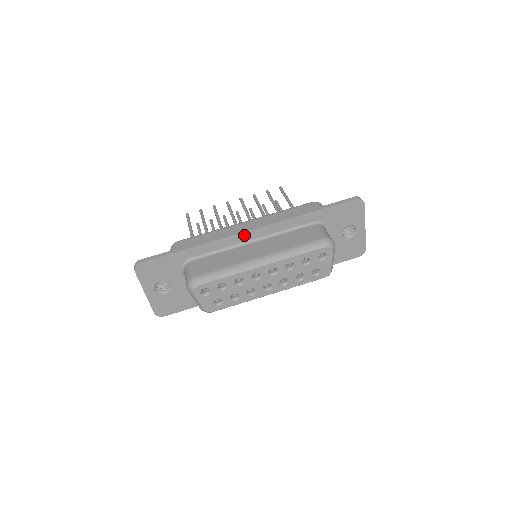
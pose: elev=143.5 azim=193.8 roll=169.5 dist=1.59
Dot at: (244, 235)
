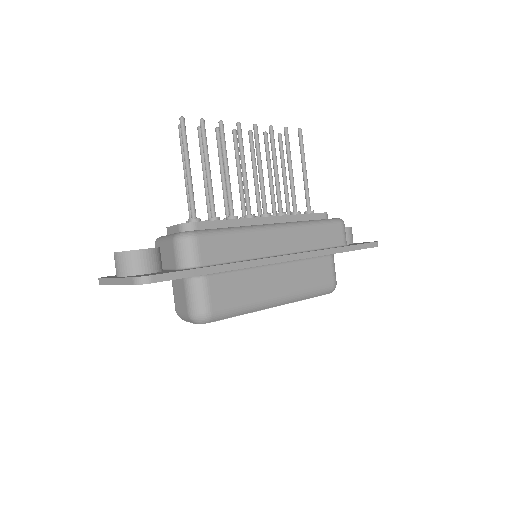
Dot at: (277, 262)
